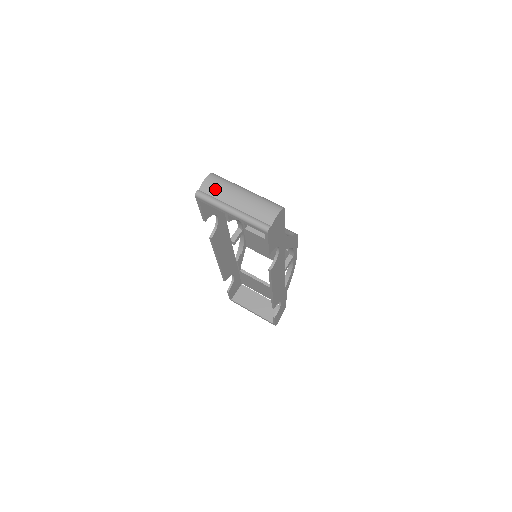
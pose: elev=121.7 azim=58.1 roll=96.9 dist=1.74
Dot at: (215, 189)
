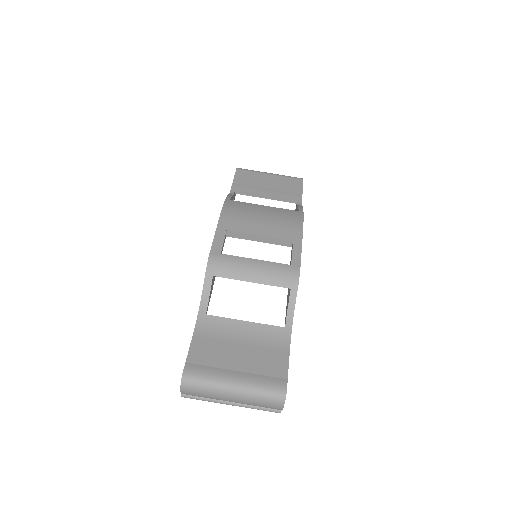
Dot at: (199, 396)
